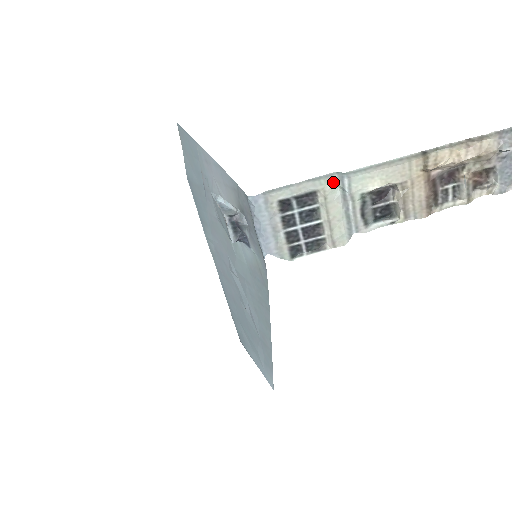
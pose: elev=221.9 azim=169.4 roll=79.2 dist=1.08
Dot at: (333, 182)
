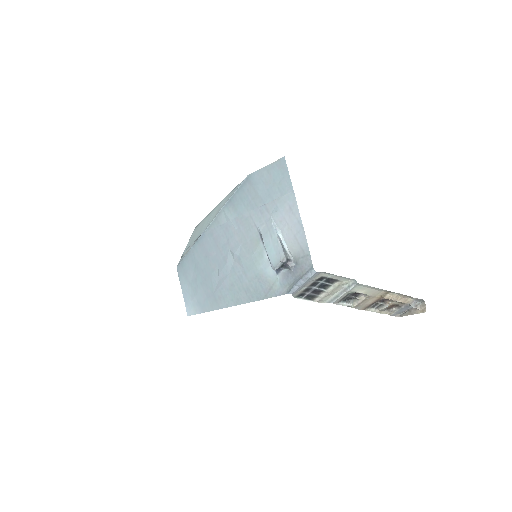
Dot at: (349, 282)
